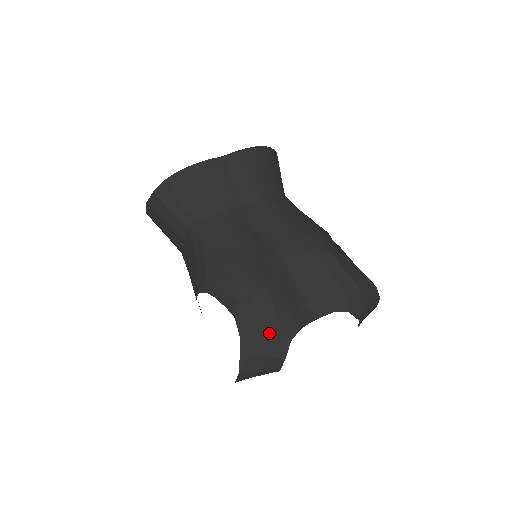
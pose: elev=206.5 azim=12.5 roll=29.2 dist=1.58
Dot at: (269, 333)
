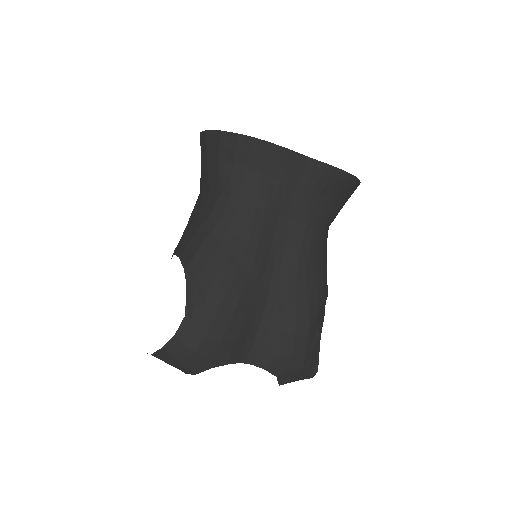
Dot at: (200, 352)
